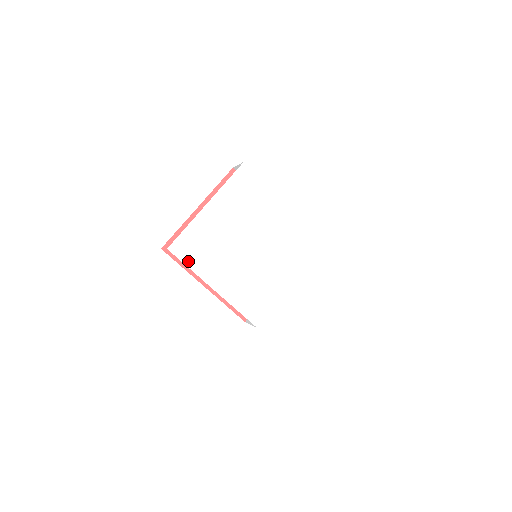
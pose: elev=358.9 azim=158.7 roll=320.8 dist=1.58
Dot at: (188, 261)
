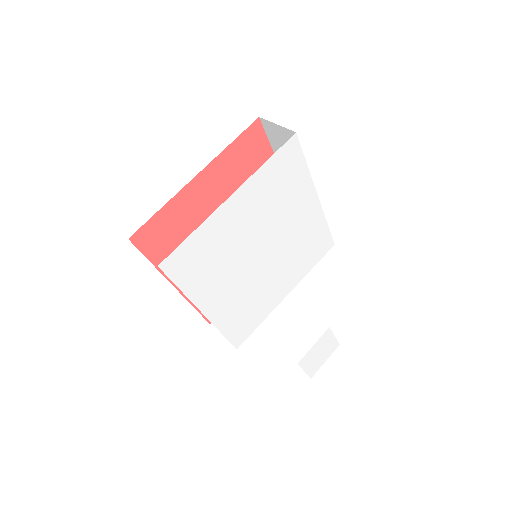
Dot at: (182, 281)
